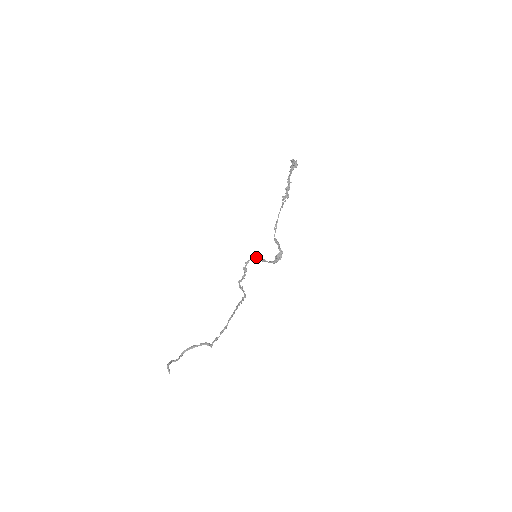
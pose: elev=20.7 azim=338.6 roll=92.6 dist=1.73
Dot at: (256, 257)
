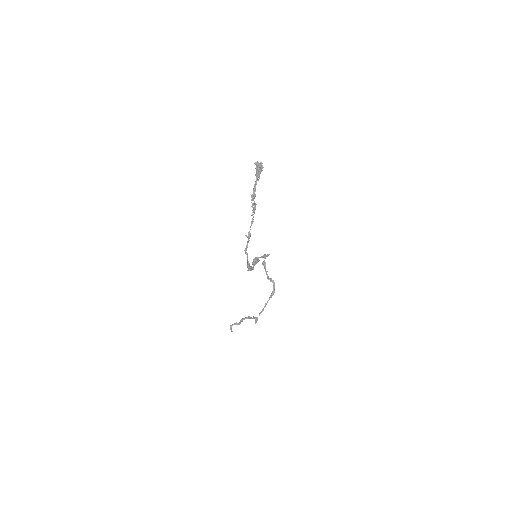
Dot at: (255, 257)
